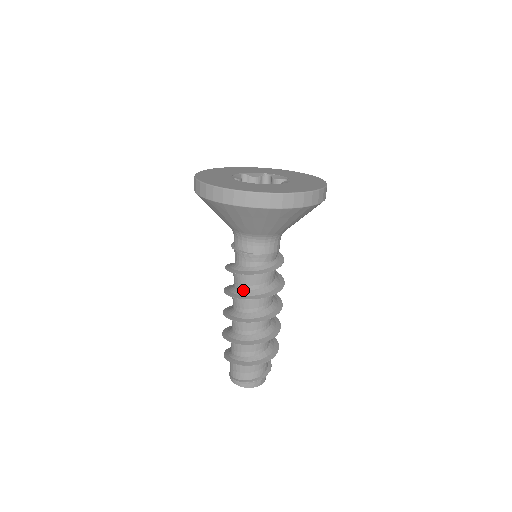
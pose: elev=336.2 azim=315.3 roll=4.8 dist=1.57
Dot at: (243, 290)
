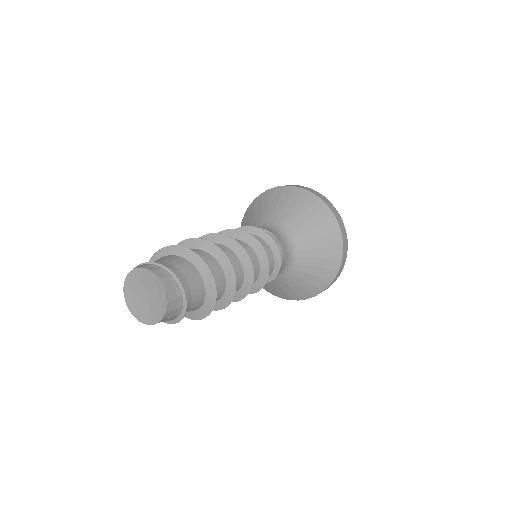
Dot at: occluded
